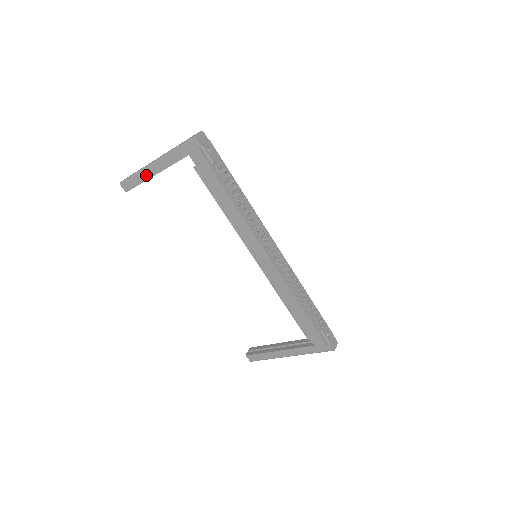
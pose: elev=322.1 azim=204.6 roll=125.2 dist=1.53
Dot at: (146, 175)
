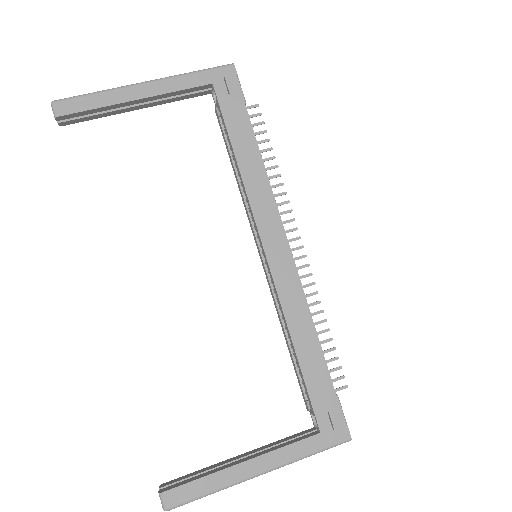
Dot at: (119, 97)
